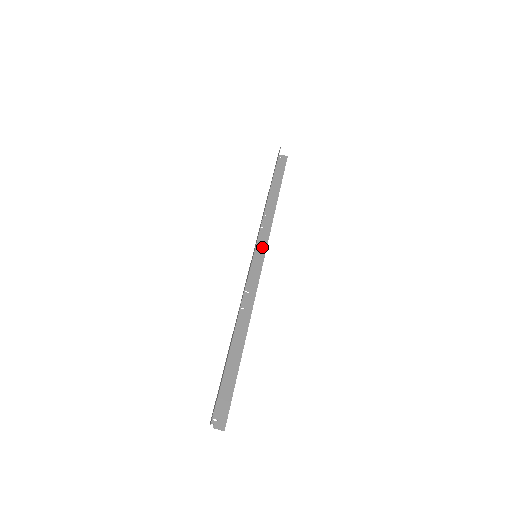
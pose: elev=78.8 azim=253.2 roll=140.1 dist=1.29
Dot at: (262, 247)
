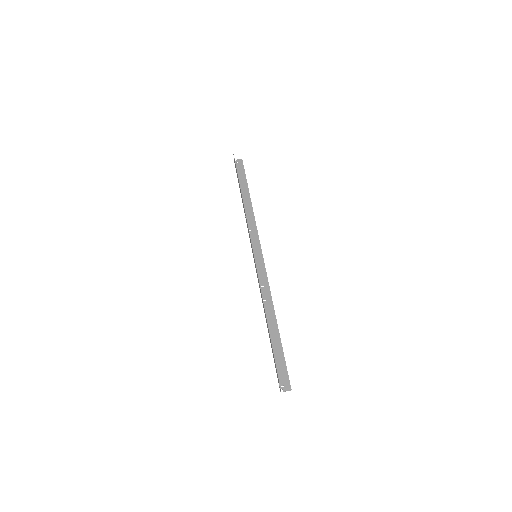
Dot at: (257, 246)
